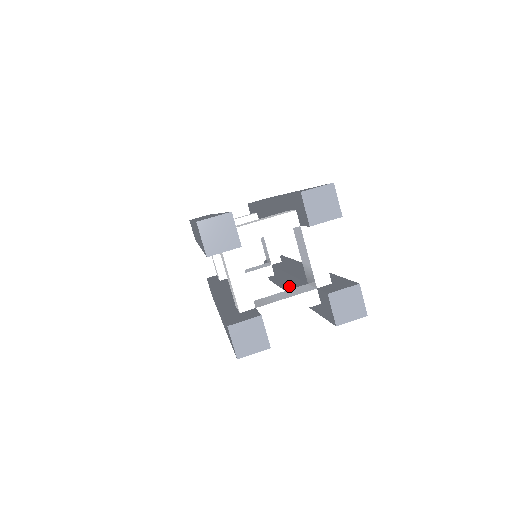
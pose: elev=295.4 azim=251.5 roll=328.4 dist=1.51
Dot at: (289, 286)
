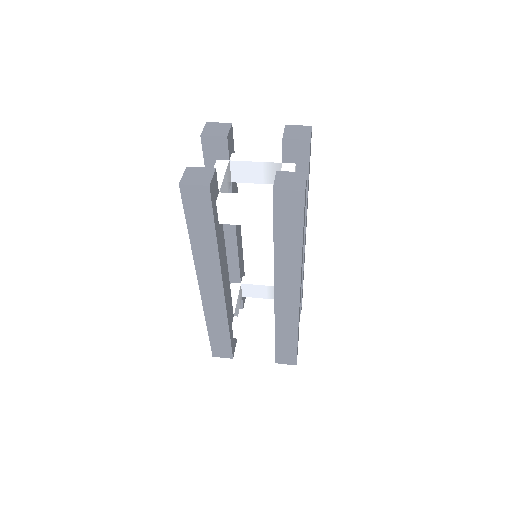
Dot at: occluded
